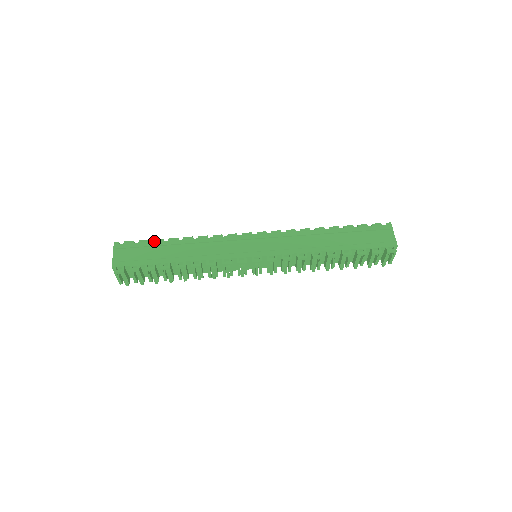
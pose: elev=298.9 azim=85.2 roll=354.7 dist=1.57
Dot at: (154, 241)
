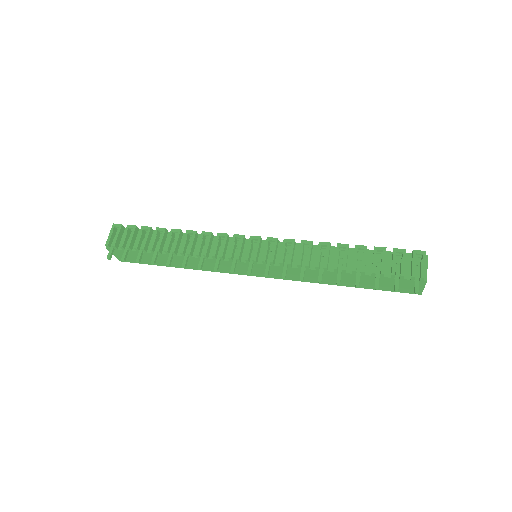
Dot at: occluded
